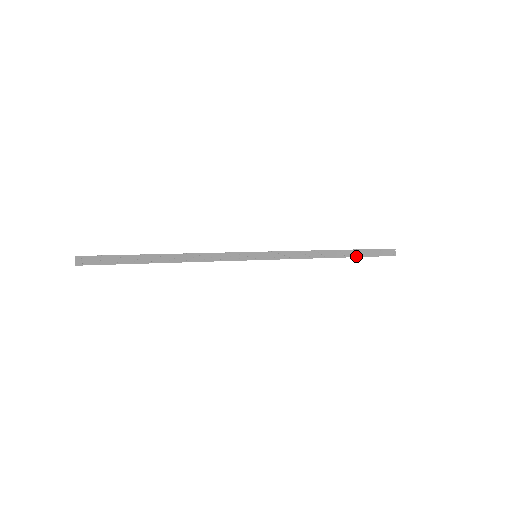
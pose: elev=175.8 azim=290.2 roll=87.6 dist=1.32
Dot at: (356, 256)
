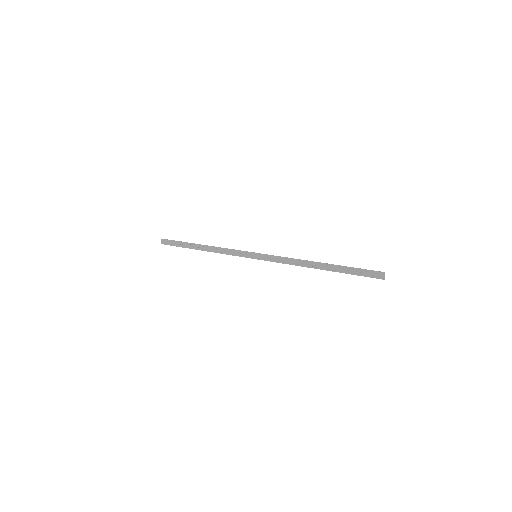
Dot at: (340, 272)
